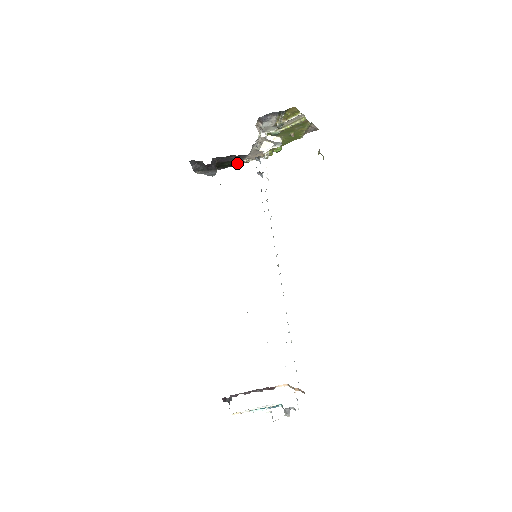
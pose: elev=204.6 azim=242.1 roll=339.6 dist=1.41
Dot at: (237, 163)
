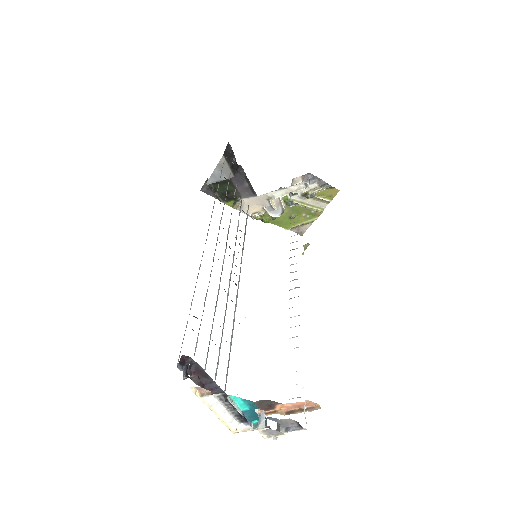
Dot at: (230, 197)
